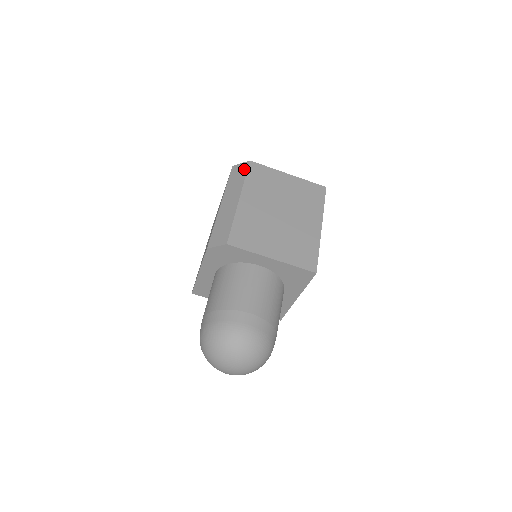
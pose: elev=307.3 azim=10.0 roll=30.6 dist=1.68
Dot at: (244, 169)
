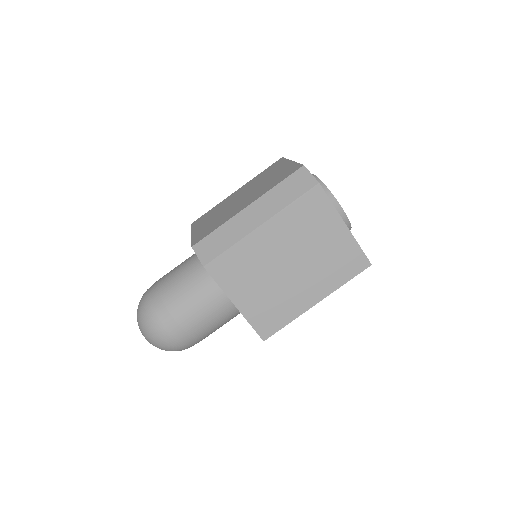
Dot at: (303, 188)
